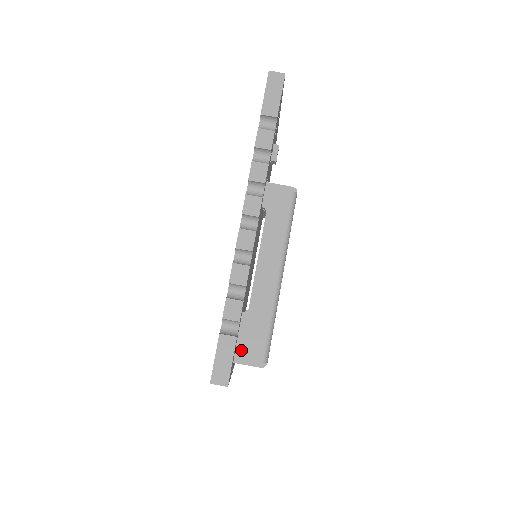
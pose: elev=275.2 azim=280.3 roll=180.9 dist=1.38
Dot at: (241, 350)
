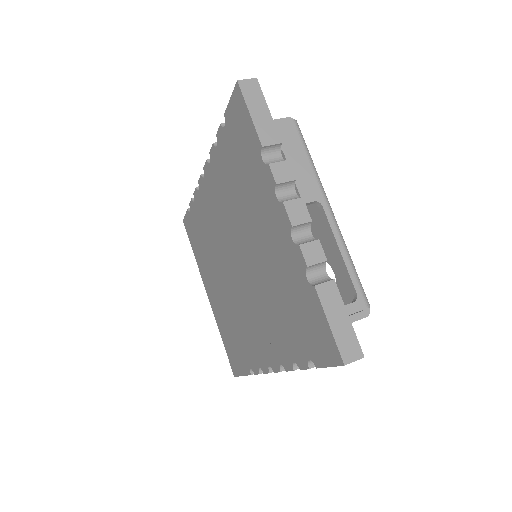
Dot at: occluded
